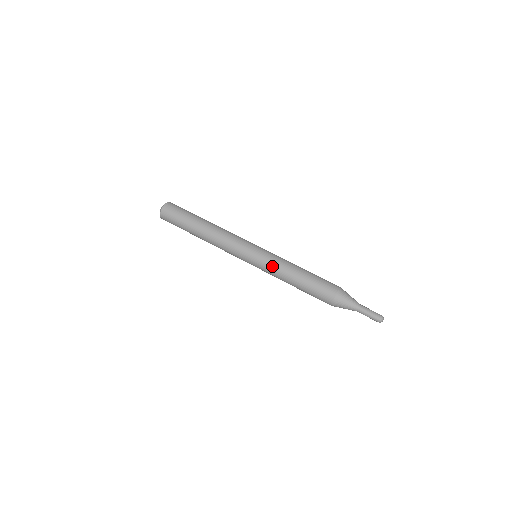
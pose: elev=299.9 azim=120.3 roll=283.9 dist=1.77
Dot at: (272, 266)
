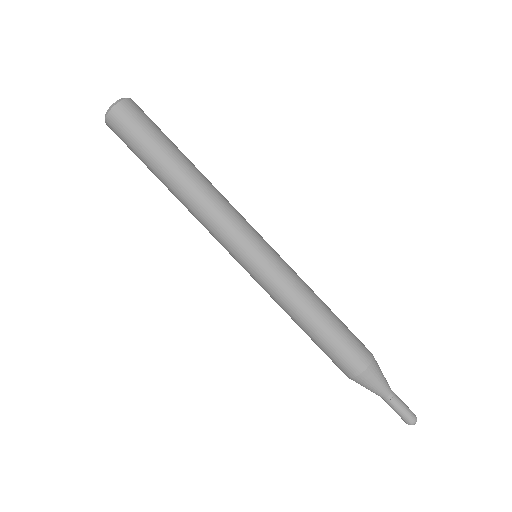
Dot at: occluded
